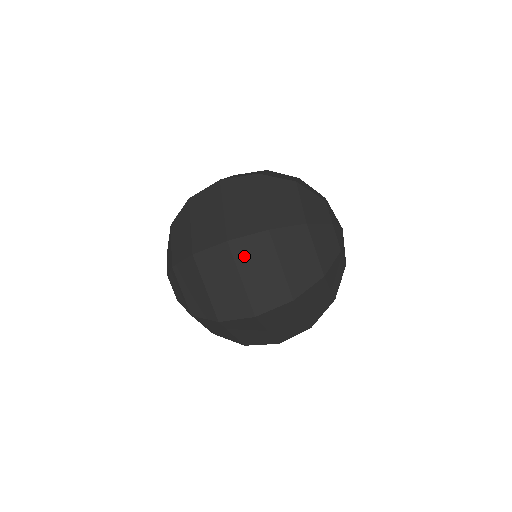
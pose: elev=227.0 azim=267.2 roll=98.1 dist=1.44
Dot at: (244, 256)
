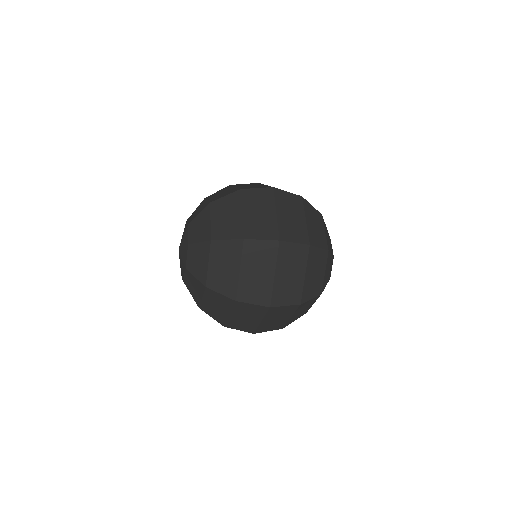
Dot at: occluded
